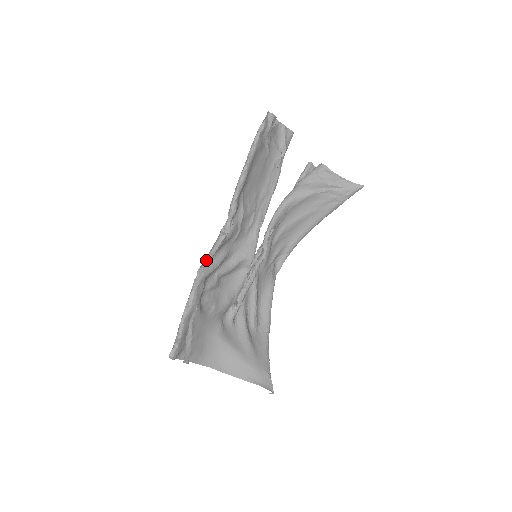
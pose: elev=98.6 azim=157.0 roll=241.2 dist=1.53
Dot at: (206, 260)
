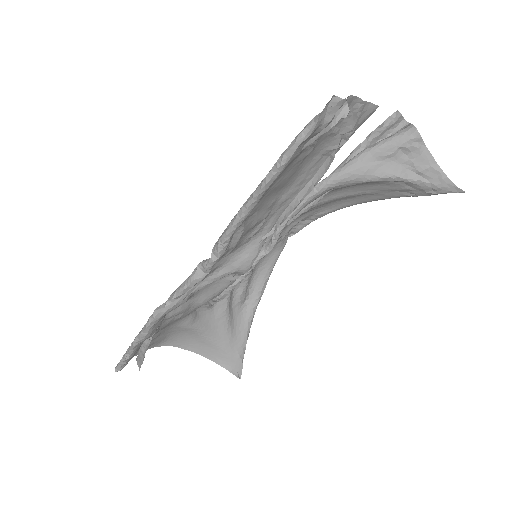
Dot at: (168, 302)
